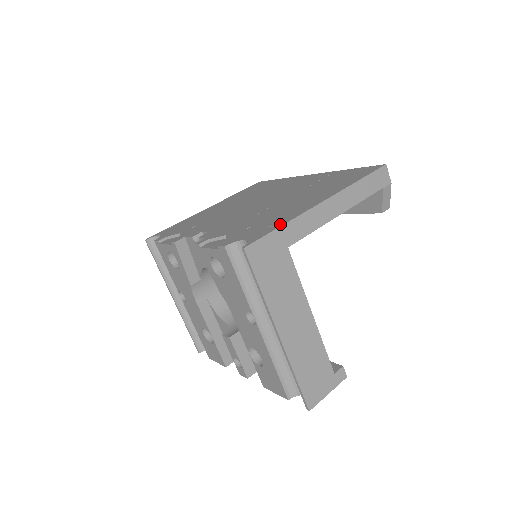
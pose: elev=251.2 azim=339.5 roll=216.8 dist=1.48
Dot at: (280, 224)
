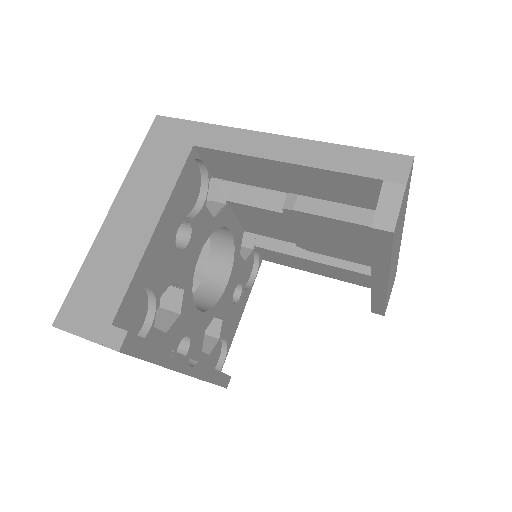
Dot at: (211, 127)
